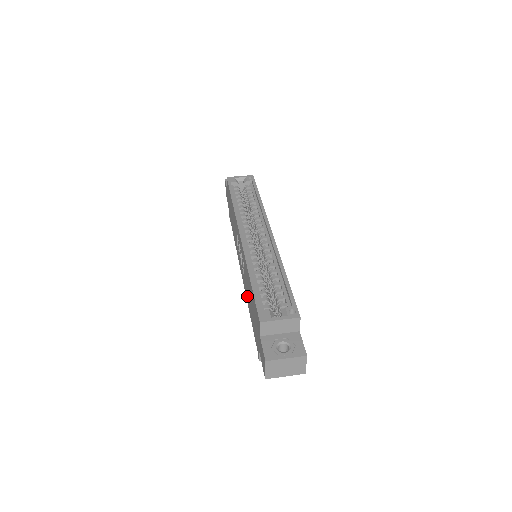
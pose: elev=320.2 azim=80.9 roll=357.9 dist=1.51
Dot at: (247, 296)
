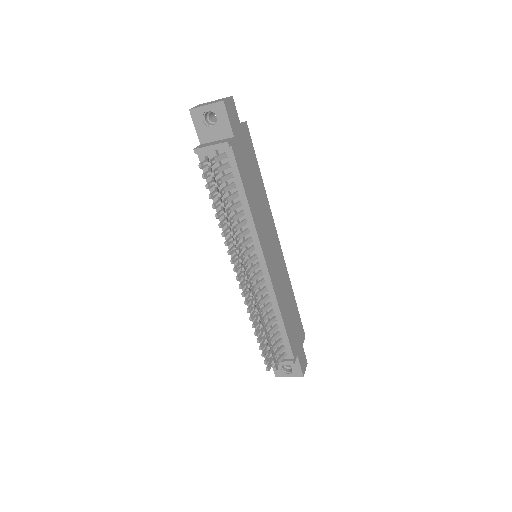
Dot at: occluded
